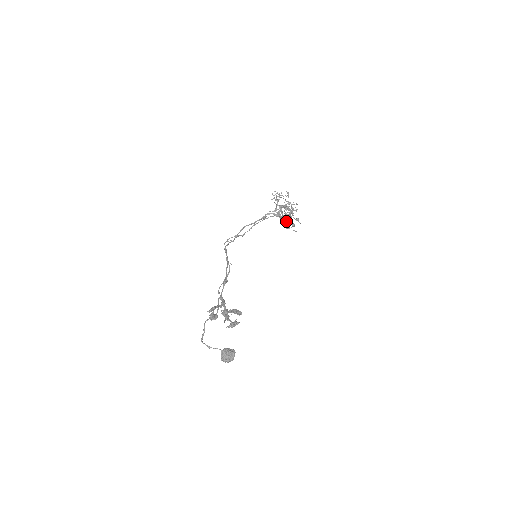
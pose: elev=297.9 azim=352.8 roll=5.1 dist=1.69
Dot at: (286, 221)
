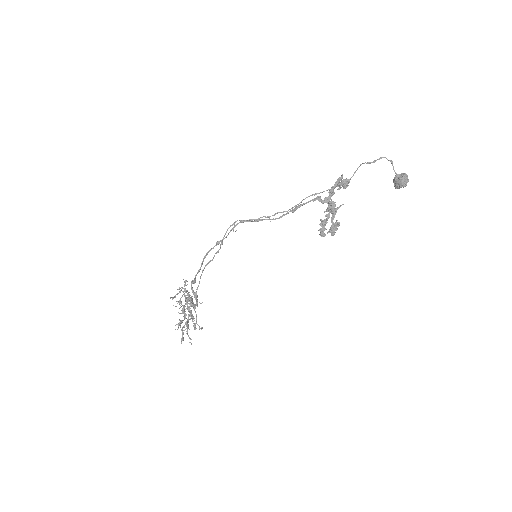
Dot at: (192, 316)
